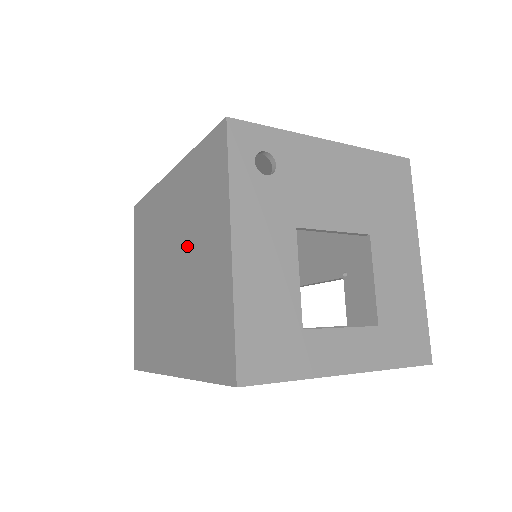
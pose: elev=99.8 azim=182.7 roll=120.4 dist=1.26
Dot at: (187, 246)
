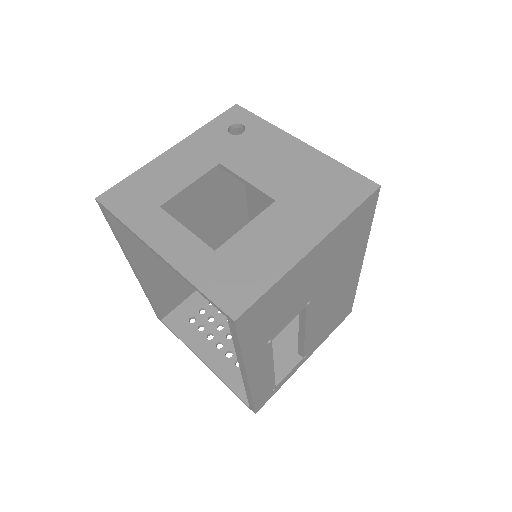
Dot at: occluded
